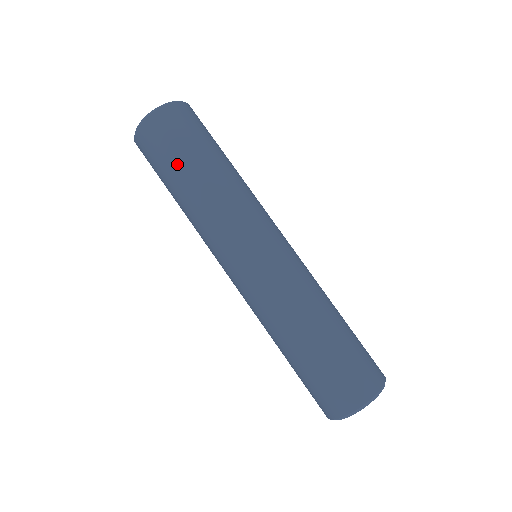
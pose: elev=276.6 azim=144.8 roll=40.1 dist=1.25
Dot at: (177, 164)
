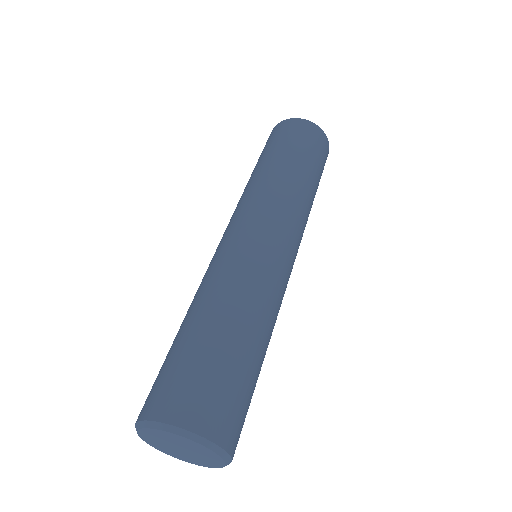
Dot at: (302, 154)
